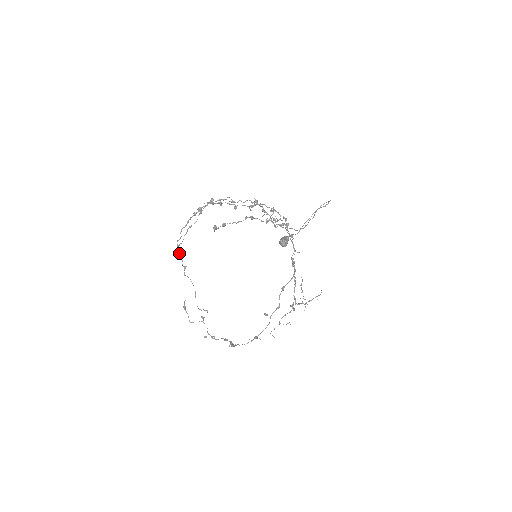
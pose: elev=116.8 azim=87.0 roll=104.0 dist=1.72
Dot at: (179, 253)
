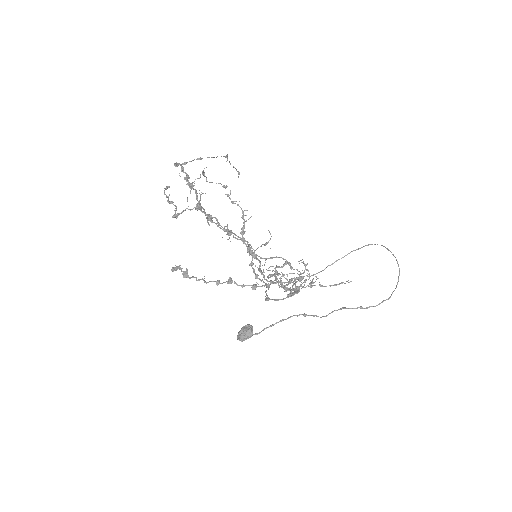
Dot at: (182, 164)
